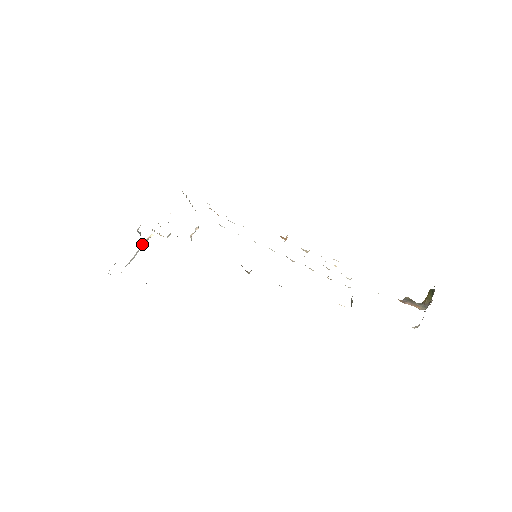
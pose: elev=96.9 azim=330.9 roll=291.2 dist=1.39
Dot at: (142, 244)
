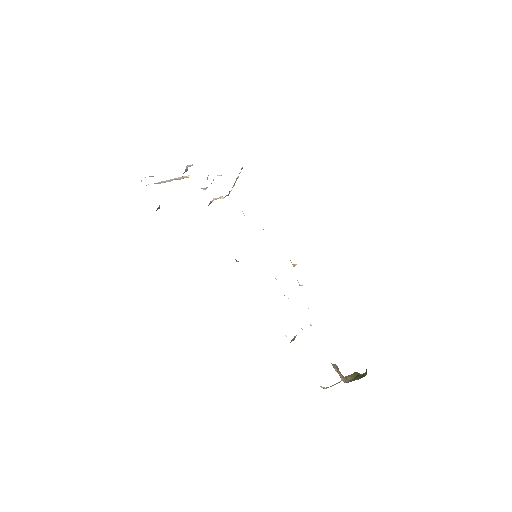
Dot at: (178, 177)
